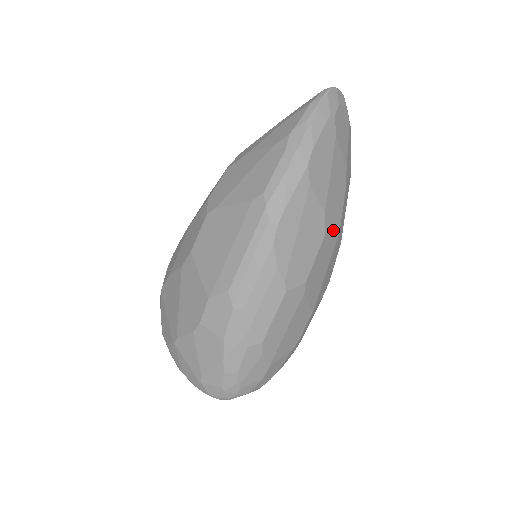
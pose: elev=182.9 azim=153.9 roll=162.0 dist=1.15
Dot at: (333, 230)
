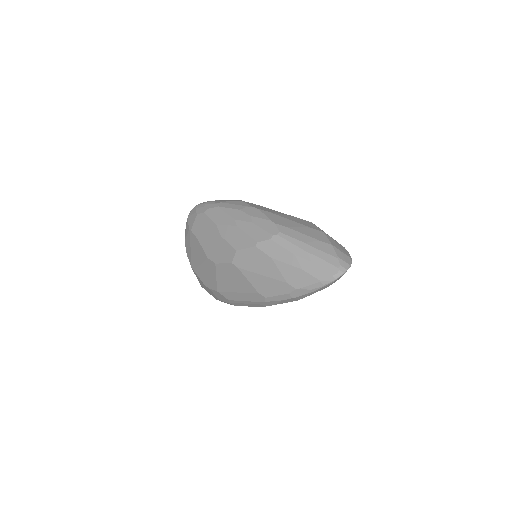
Dot at: occluded
